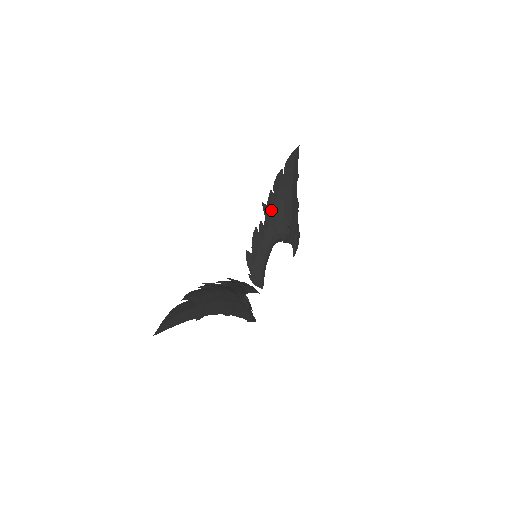
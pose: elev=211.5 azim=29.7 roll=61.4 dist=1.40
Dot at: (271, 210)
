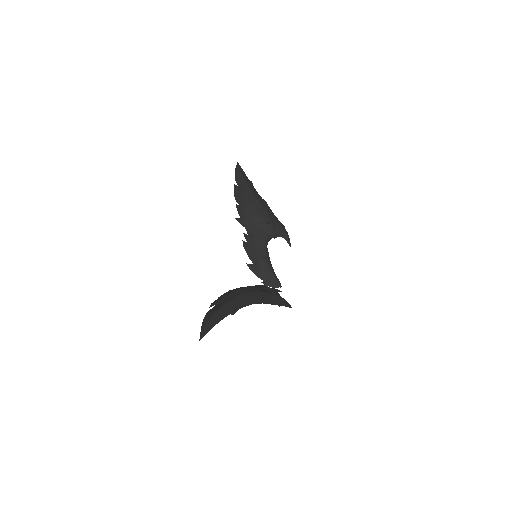
Dot at: (246, 219)
